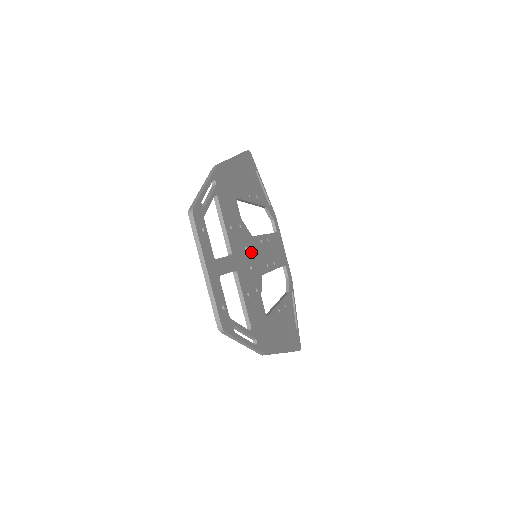
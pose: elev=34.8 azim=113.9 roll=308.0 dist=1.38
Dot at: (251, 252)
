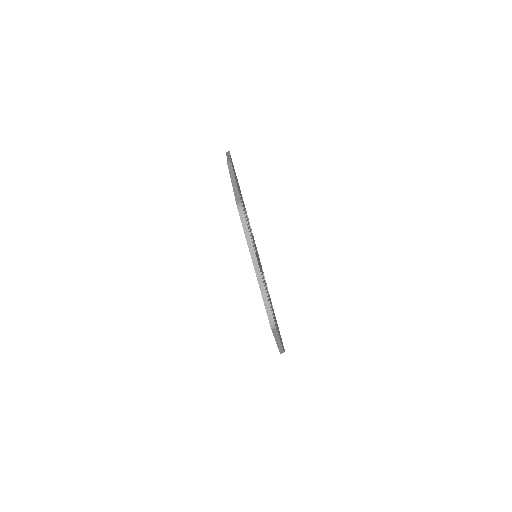
Dot at: (256, 251)
